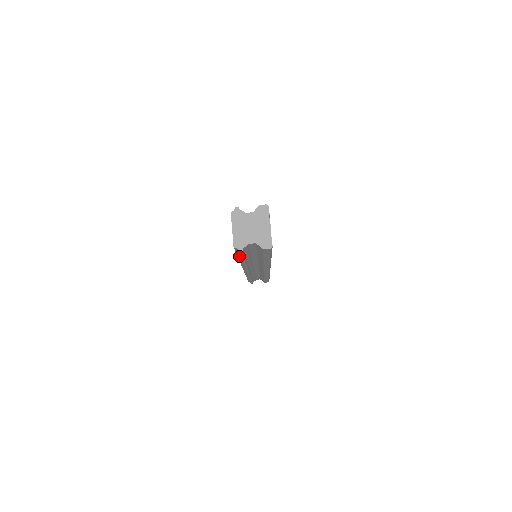
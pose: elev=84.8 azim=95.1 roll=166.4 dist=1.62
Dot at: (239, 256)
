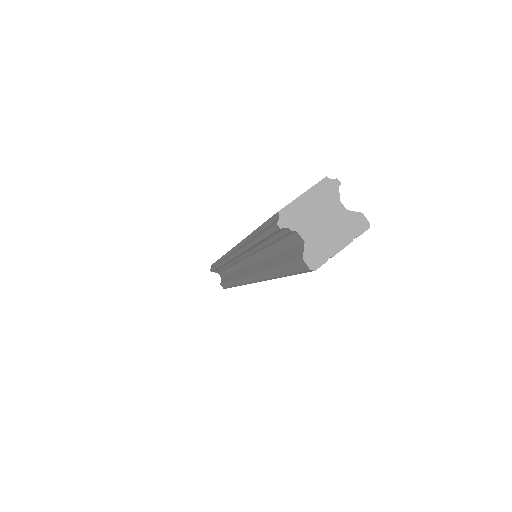
Dot at: (258, 231)
